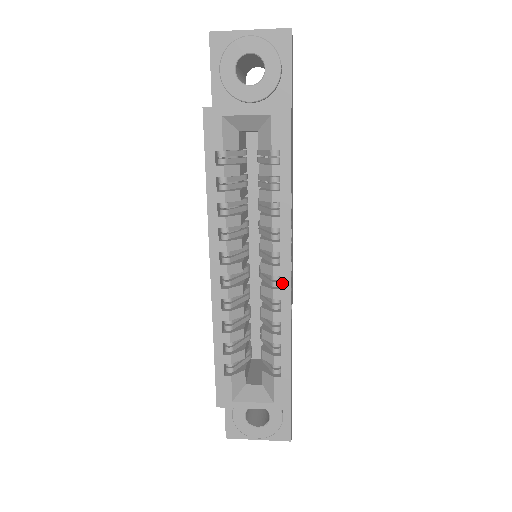
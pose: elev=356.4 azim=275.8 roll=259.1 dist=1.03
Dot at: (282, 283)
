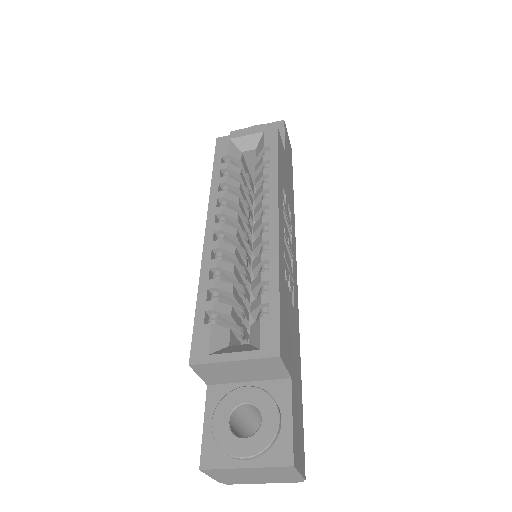
Dot at: (271, 227)
